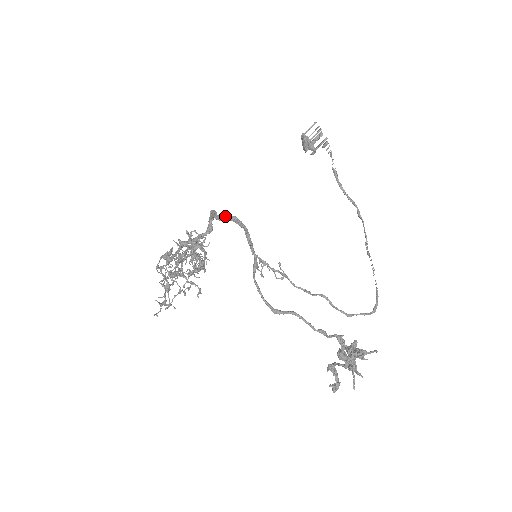
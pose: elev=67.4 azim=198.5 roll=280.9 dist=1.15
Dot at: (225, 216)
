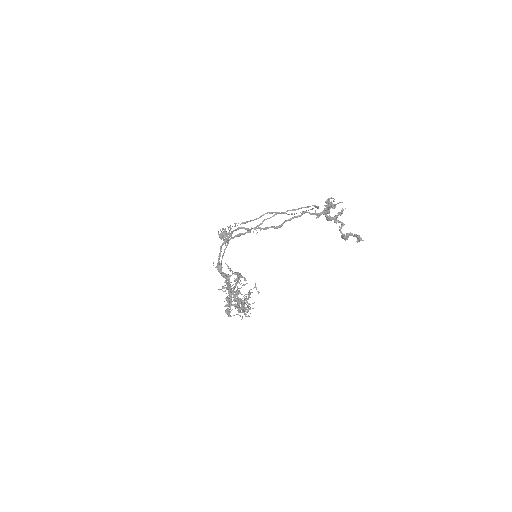
Dot at: (220, 250)
